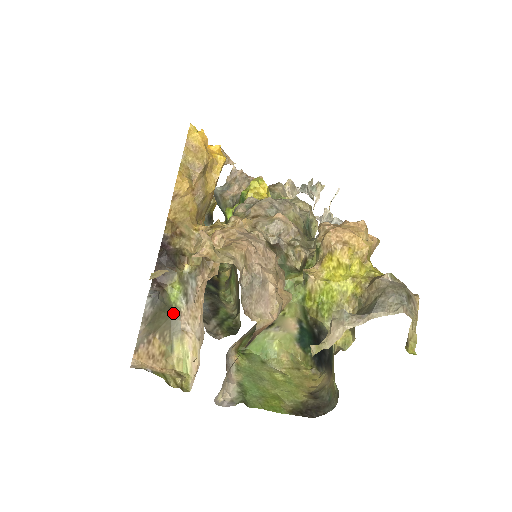
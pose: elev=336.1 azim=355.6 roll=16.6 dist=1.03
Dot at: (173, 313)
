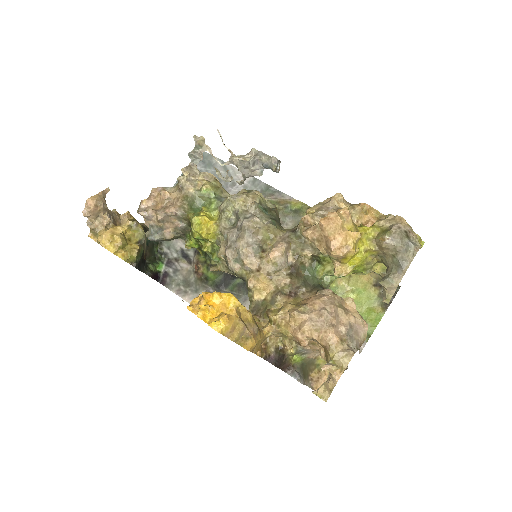
Dot at: (305, 362)
